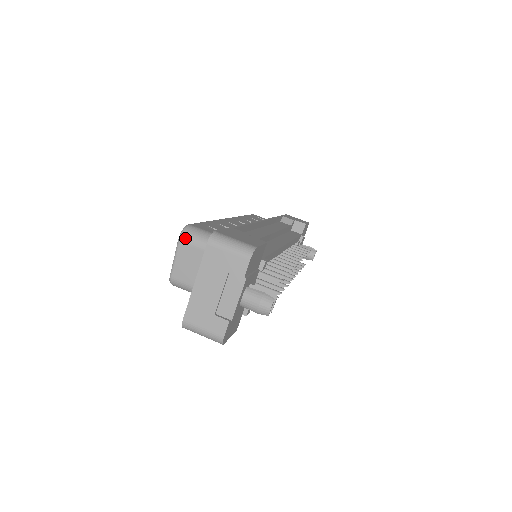
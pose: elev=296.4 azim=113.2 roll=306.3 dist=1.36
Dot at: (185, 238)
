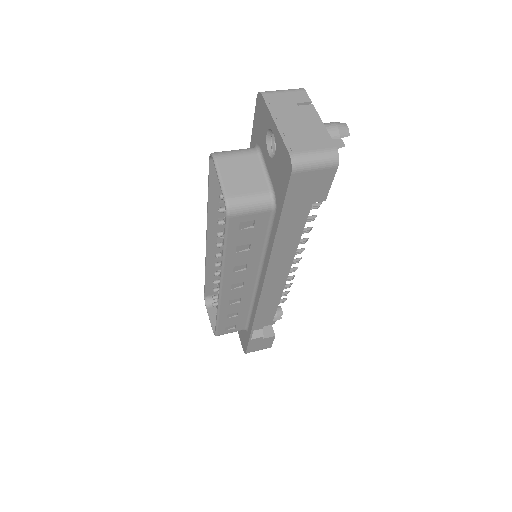
Dot at: (219, 154)
